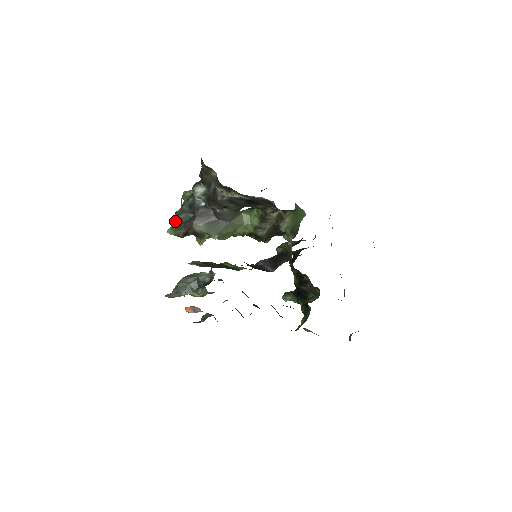
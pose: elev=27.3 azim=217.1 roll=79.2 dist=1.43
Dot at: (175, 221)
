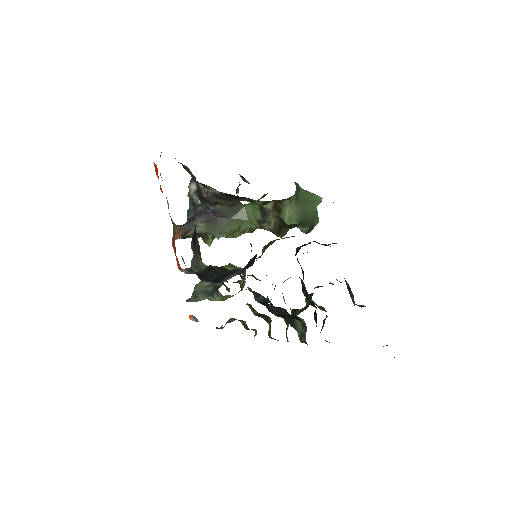
Dot at: (187, 221)
